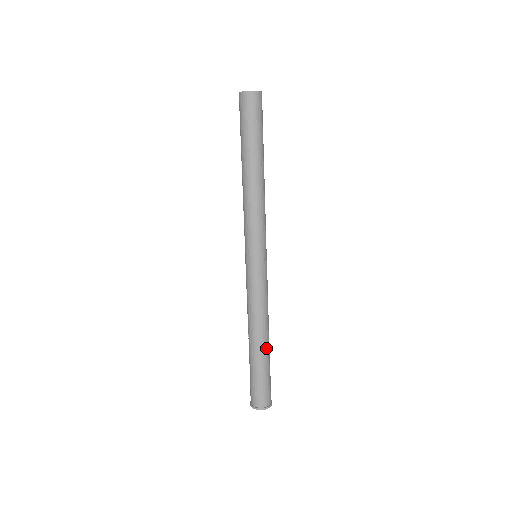
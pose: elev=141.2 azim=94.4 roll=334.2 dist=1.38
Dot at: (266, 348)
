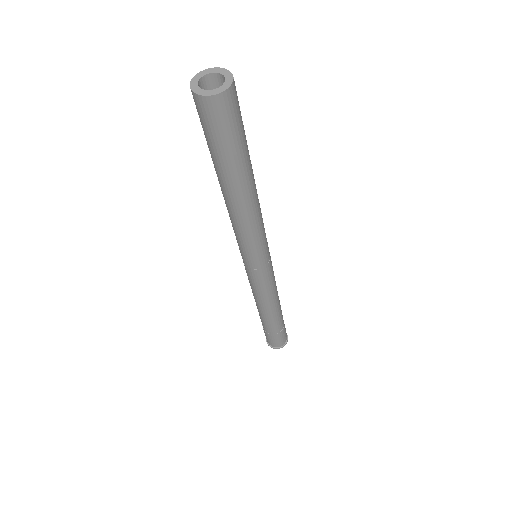
Dot at: (273, 320)
